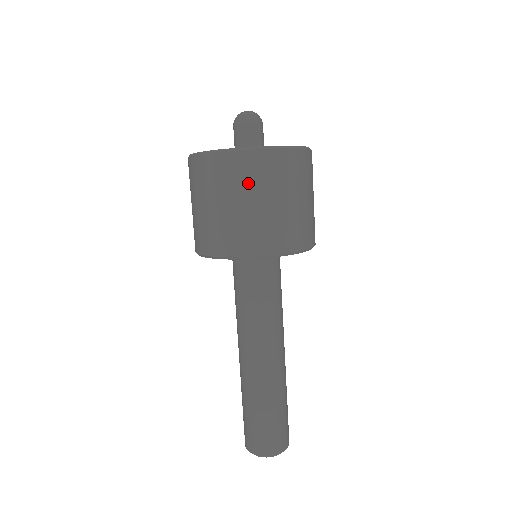
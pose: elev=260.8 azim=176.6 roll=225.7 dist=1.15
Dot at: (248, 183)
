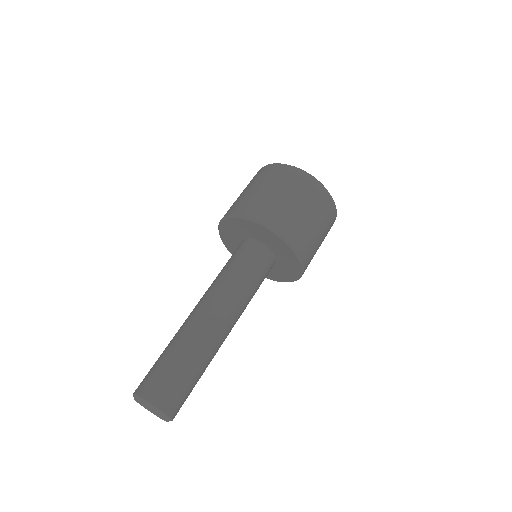
Dot at: (290, 185)
